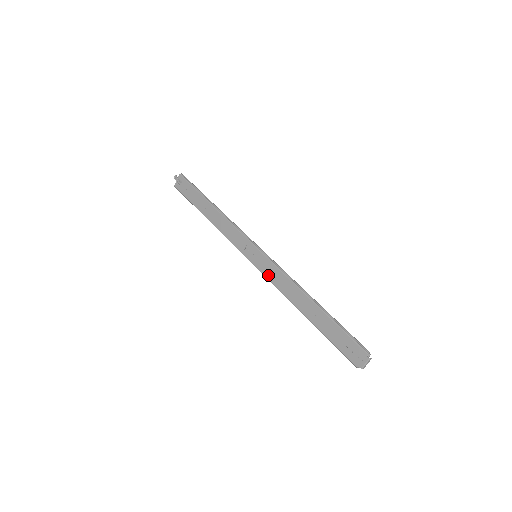
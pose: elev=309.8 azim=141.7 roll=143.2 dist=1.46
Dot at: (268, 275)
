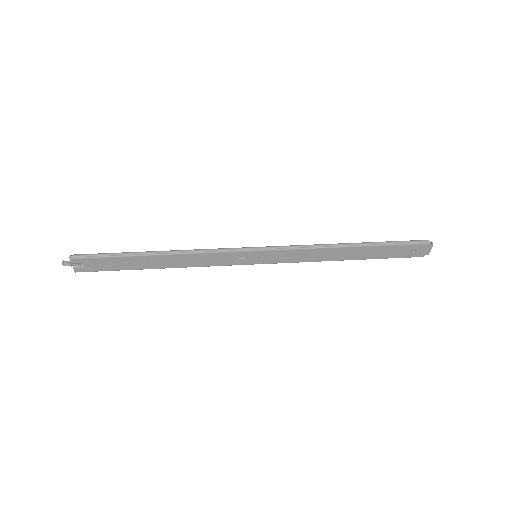
Dot at: (286, 261)
